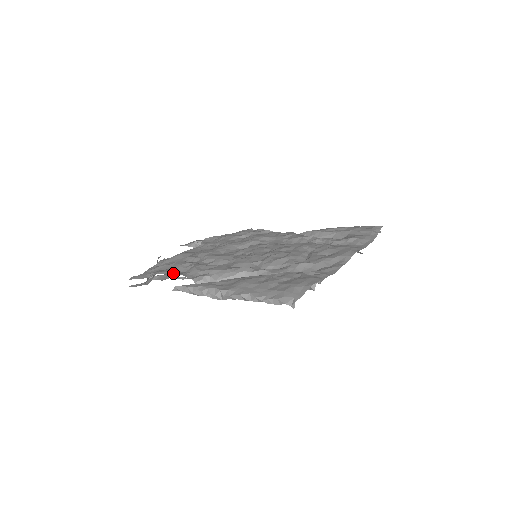
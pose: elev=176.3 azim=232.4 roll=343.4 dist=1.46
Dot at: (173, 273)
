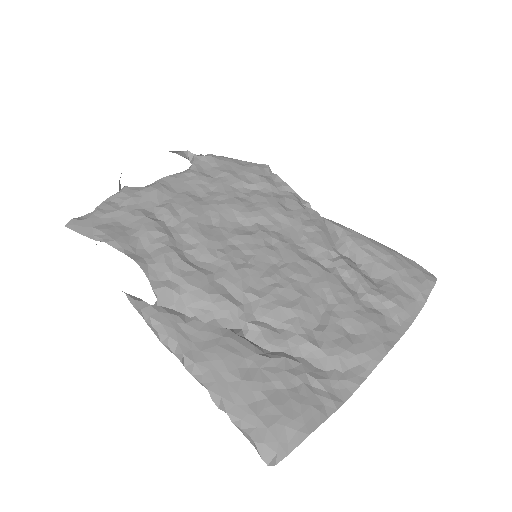
Dot at: (130, 253)
